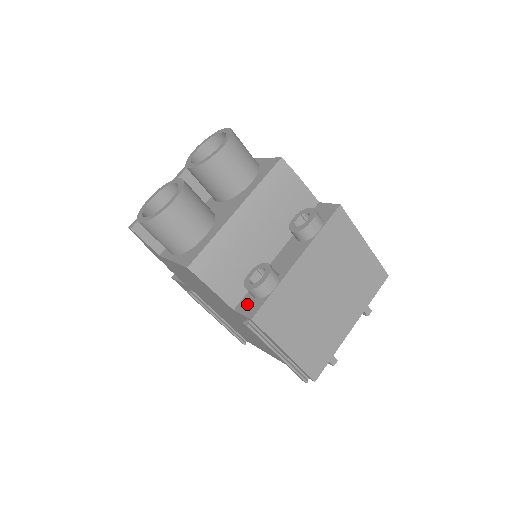
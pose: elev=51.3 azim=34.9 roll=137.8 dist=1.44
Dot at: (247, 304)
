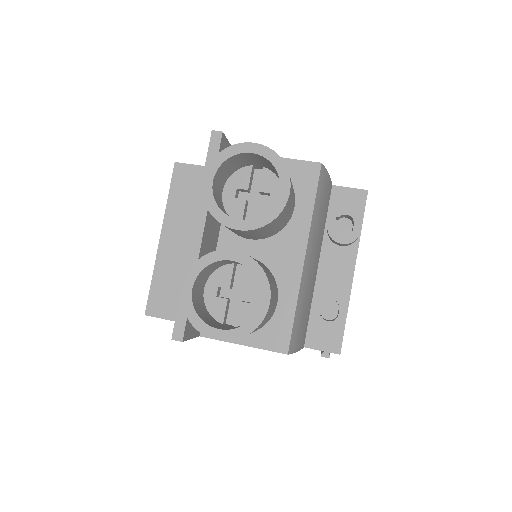
Dot at: (320, 337)
